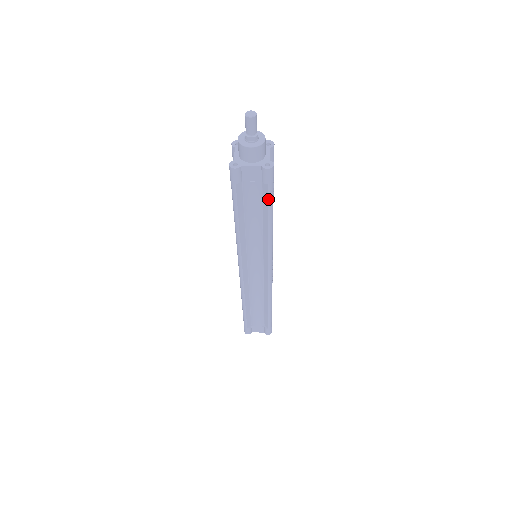
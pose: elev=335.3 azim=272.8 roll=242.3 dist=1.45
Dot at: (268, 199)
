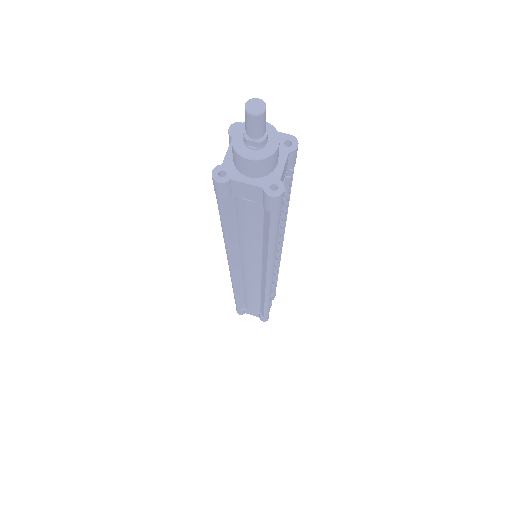
Dot at: (270, 225)
